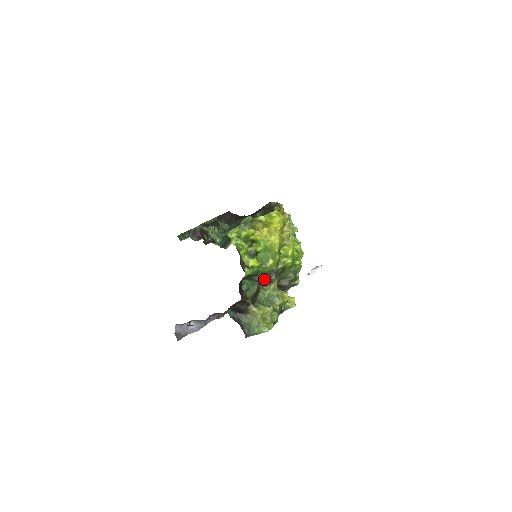
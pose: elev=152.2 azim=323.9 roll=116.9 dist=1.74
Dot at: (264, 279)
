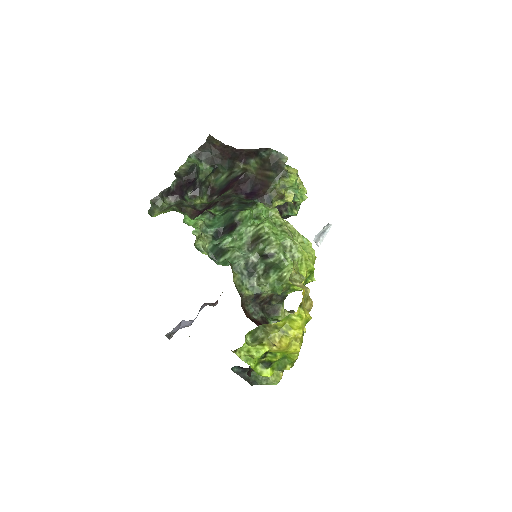
Dot at: occluded
